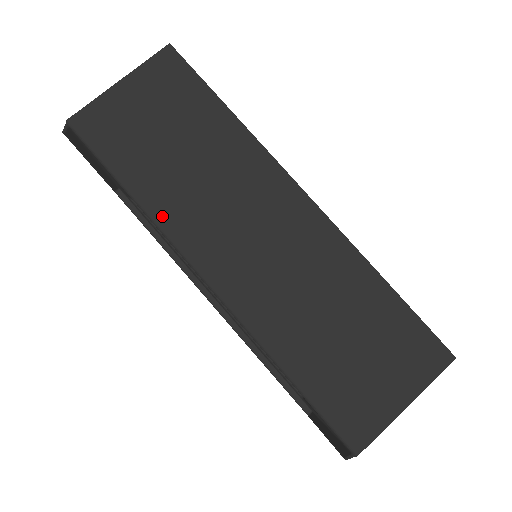
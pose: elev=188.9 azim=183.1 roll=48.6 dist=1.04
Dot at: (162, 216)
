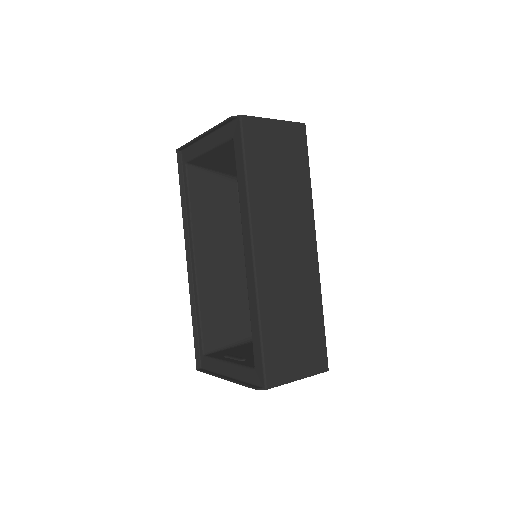
Dot at: (254, 203)
